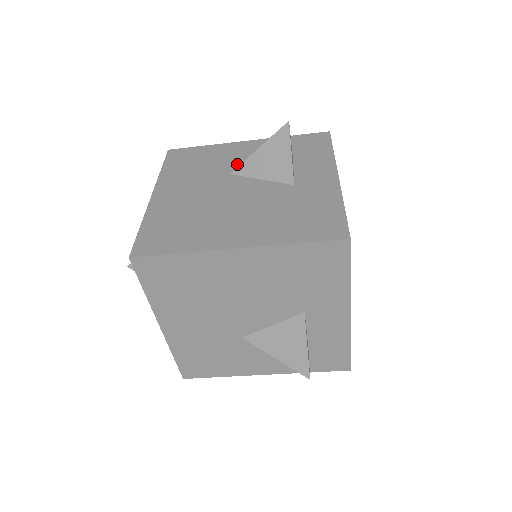
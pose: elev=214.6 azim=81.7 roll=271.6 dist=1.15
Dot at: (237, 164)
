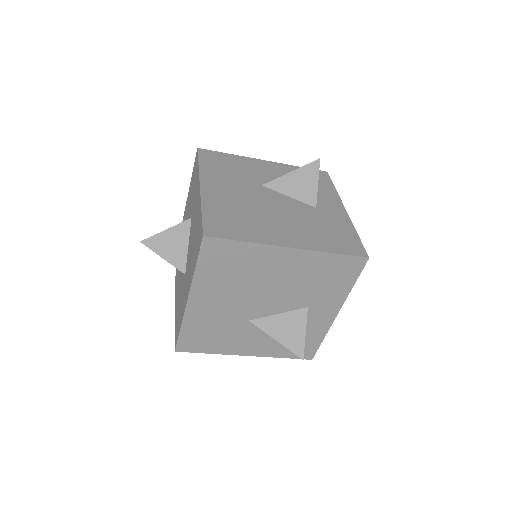
Dot at: (265, 178)
